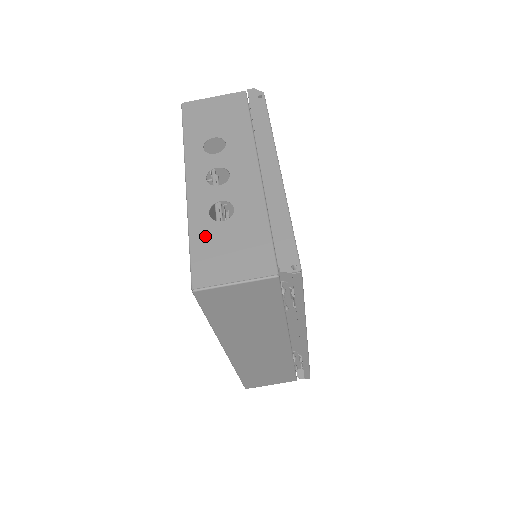
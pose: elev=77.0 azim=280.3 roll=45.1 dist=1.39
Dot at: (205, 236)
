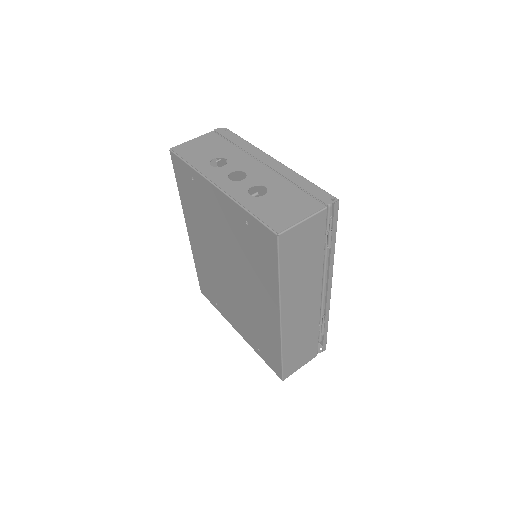
Dot at: (259, 206)
